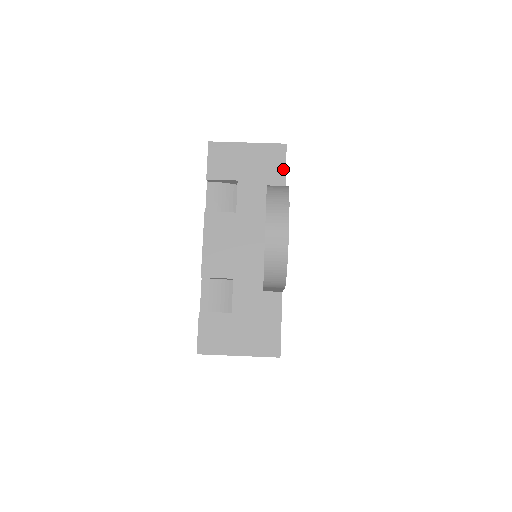
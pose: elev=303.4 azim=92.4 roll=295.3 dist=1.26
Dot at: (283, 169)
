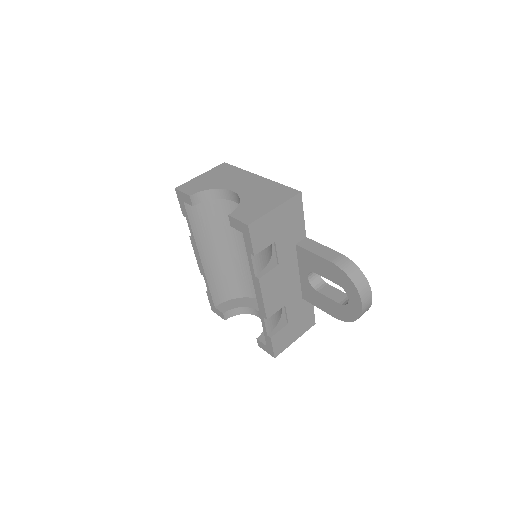
Dot at: (302, 213)
